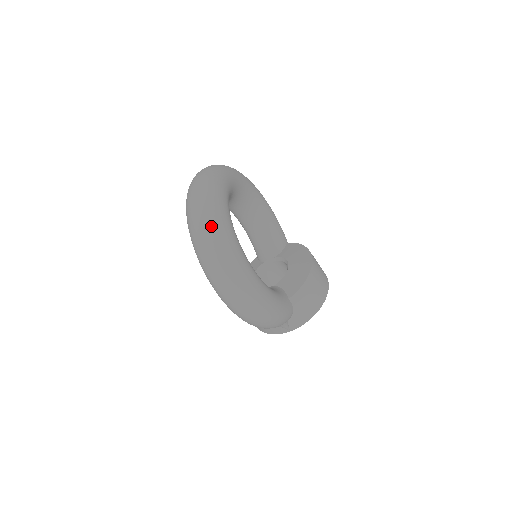
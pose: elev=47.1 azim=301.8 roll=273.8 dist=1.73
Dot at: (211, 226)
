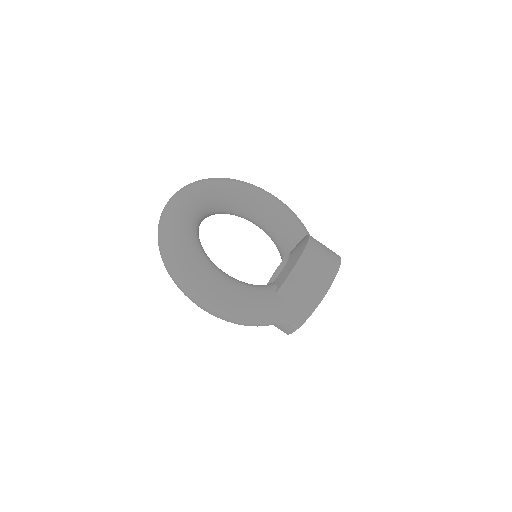
Dot at: (164, 234)
